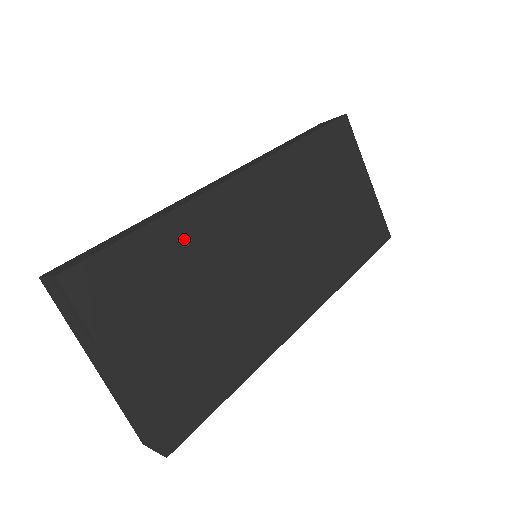
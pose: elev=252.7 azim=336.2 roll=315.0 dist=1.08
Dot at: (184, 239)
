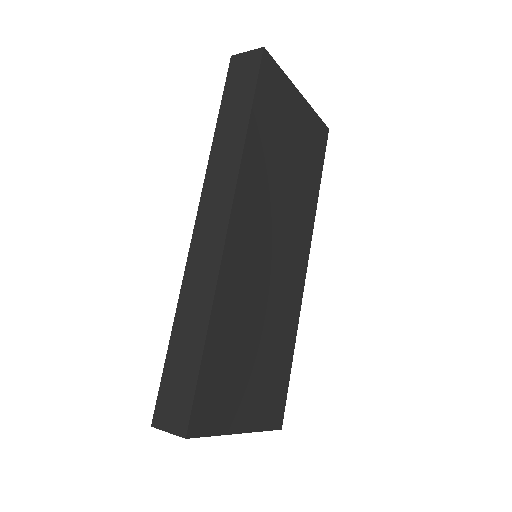
Dot at: (227, 320)
